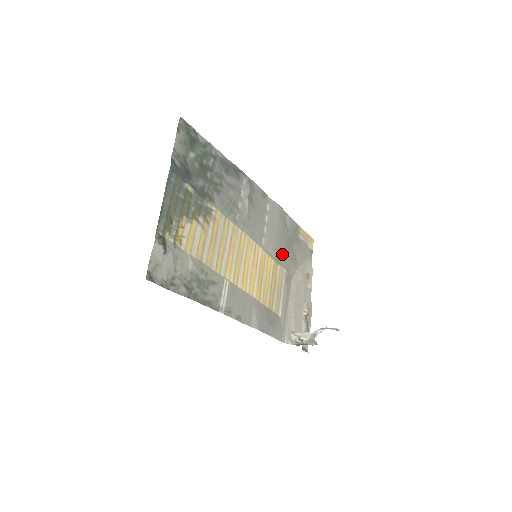
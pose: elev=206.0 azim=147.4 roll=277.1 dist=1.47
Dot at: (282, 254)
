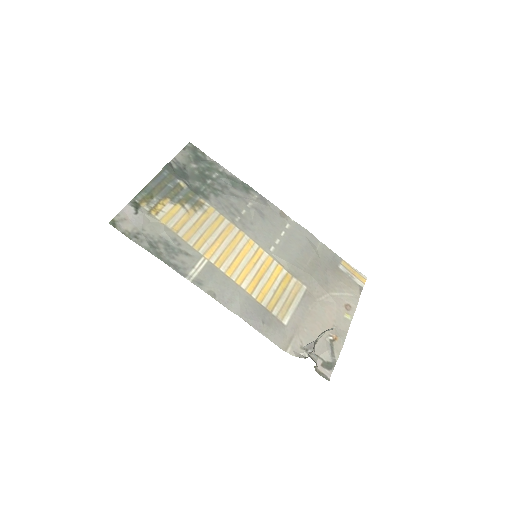
Dot at: (301, 269)
